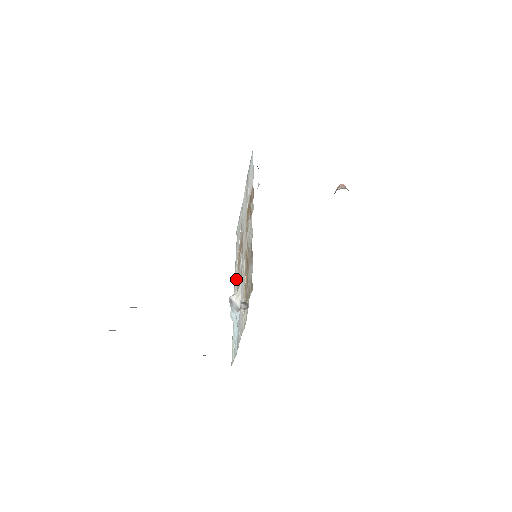
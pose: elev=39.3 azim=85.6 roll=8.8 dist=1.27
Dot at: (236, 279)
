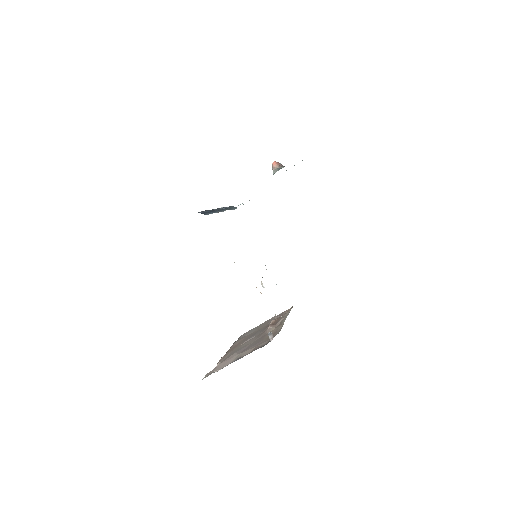
Dot at: occluded
